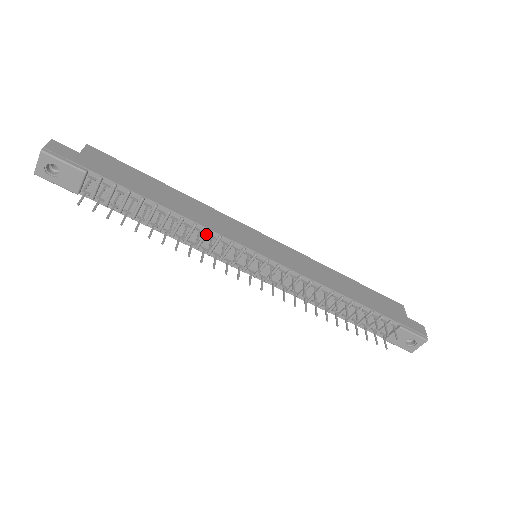
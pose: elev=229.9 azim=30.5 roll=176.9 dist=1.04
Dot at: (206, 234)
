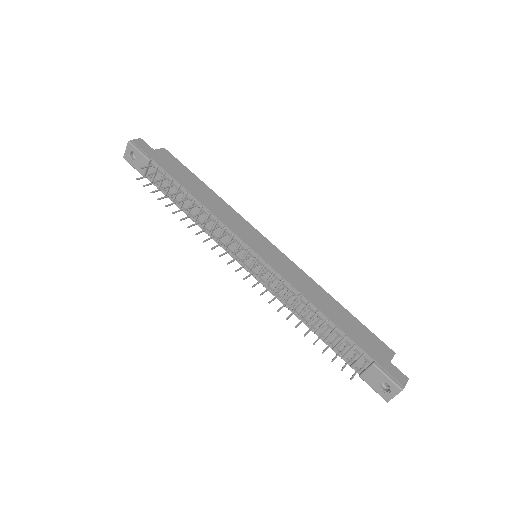
Dot at: (215, 222)
